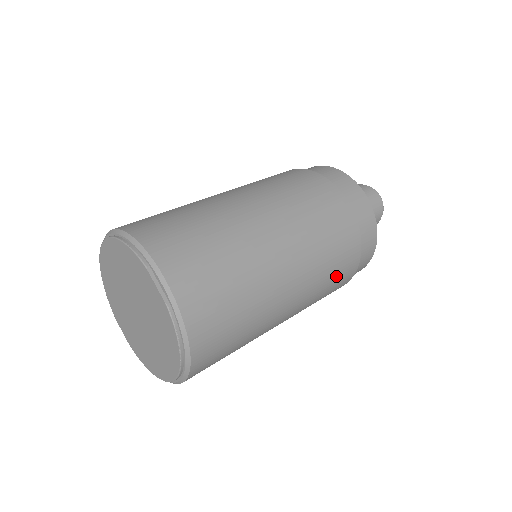
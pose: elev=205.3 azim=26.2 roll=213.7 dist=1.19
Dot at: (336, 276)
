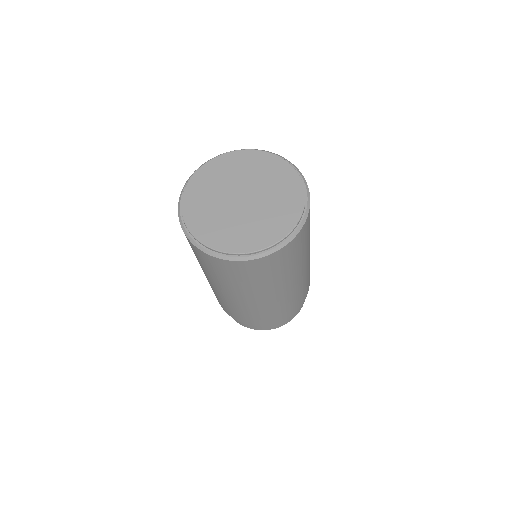
Dot at: (292, 305)
